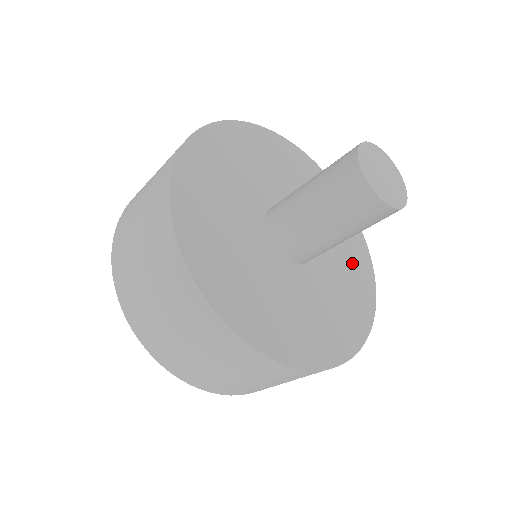
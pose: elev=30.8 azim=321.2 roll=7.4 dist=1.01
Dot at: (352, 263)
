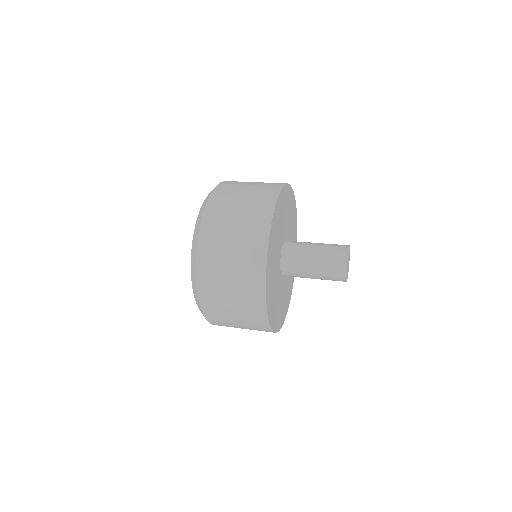
Dot at: (294, 235)
